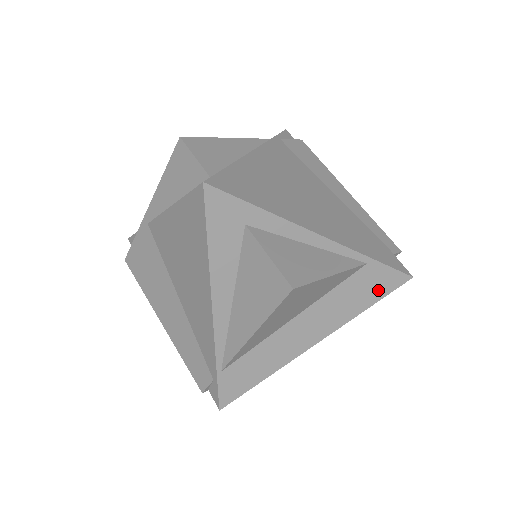
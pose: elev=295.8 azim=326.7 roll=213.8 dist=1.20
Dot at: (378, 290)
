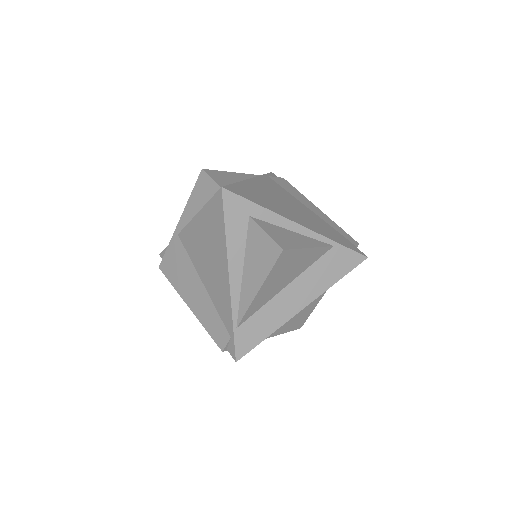
Dot at: (344, 267)
